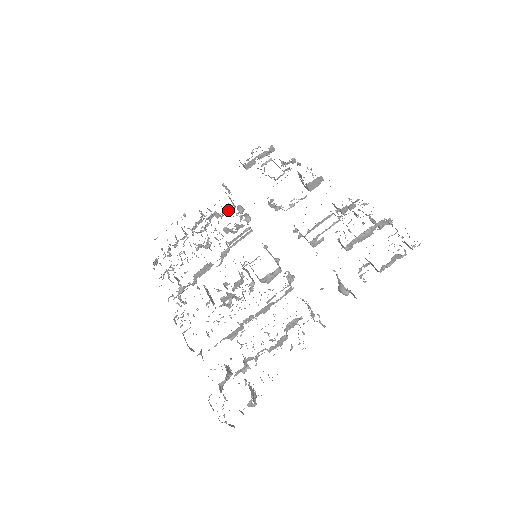
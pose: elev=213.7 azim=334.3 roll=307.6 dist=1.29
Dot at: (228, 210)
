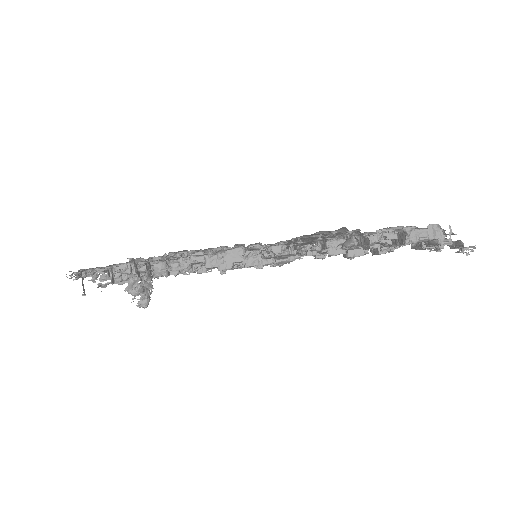
Dot at: occluded
